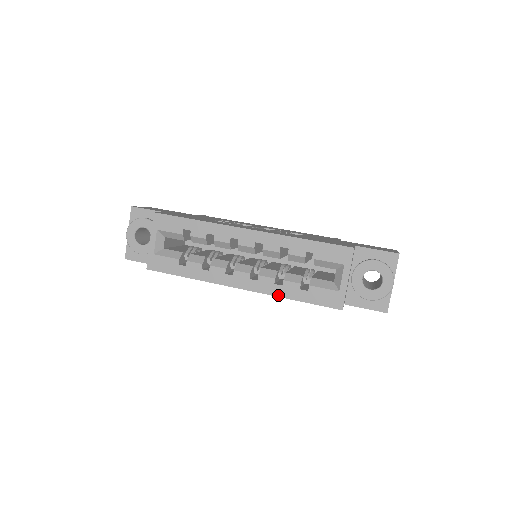
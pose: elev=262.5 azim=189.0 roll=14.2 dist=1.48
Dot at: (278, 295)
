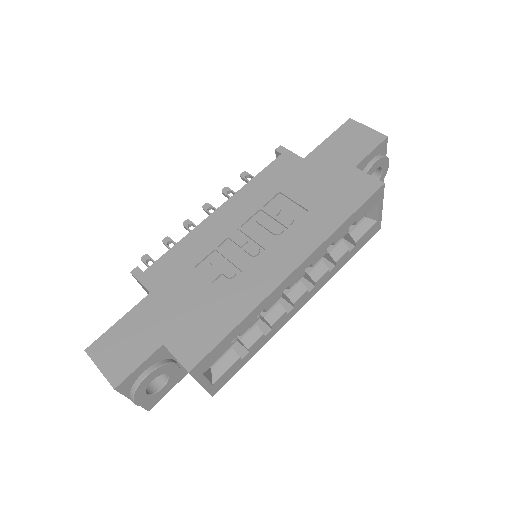
Dot at: (334, 274)
